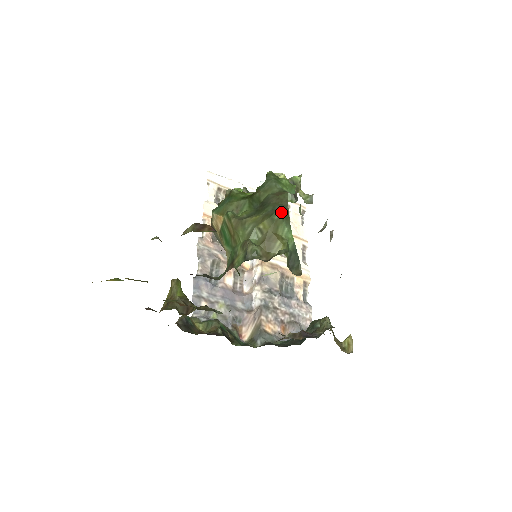
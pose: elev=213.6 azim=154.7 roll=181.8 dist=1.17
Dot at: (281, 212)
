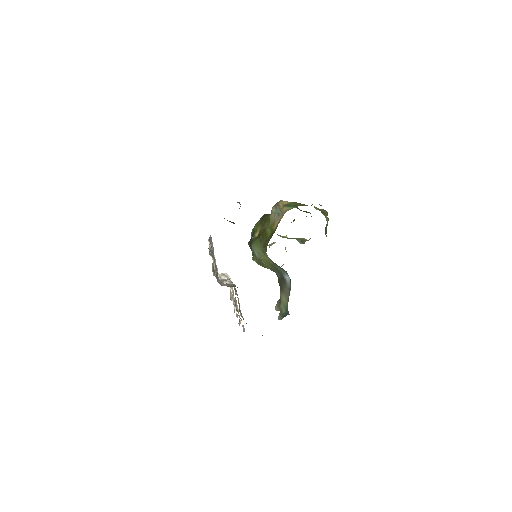
Dot at: (327, 214)
